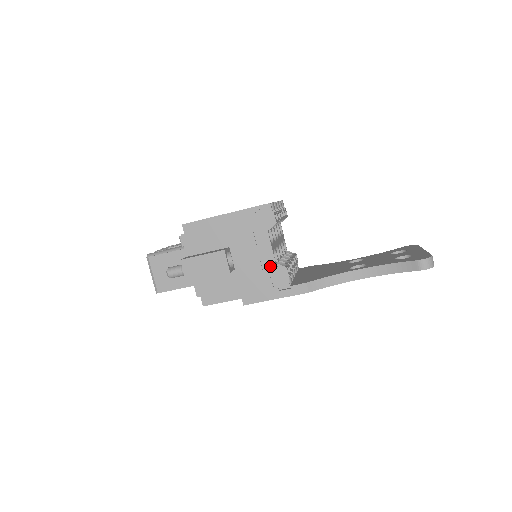
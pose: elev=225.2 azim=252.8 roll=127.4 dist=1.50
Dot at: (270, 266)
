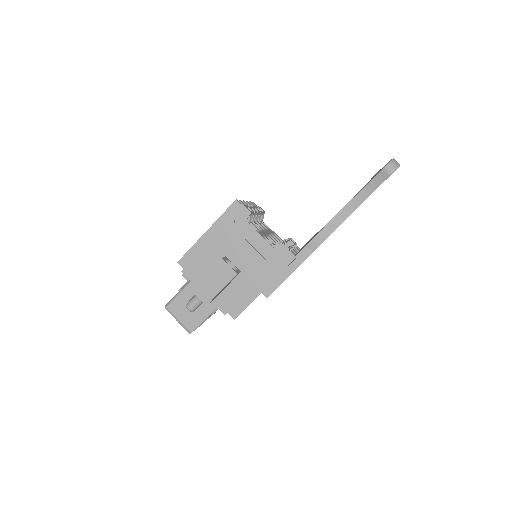
Dot at: (268, 251)
